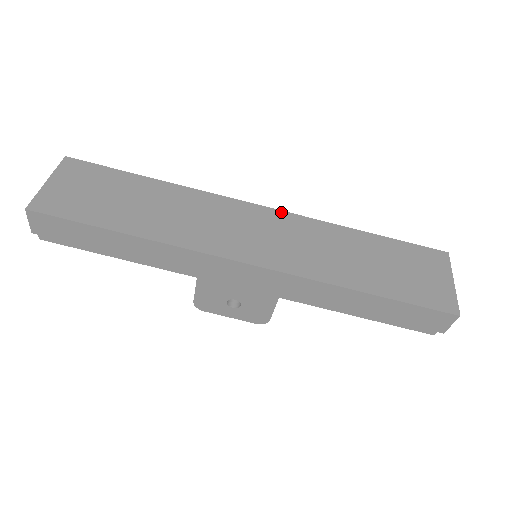
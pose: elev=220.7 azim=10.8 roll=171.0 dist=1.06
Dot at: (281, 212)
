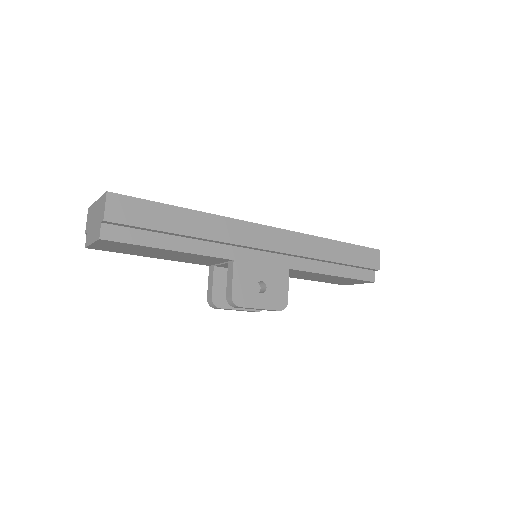
Dot at: occluded
